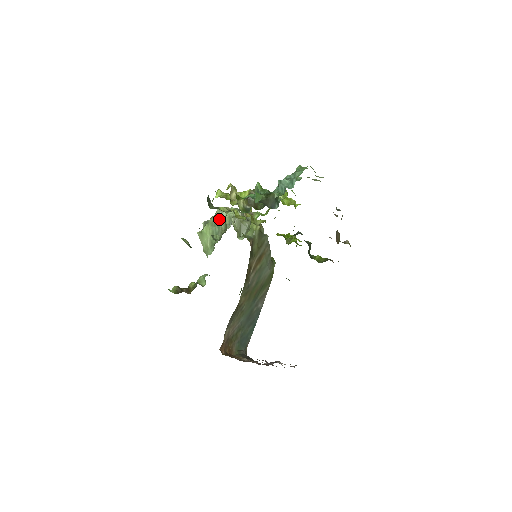
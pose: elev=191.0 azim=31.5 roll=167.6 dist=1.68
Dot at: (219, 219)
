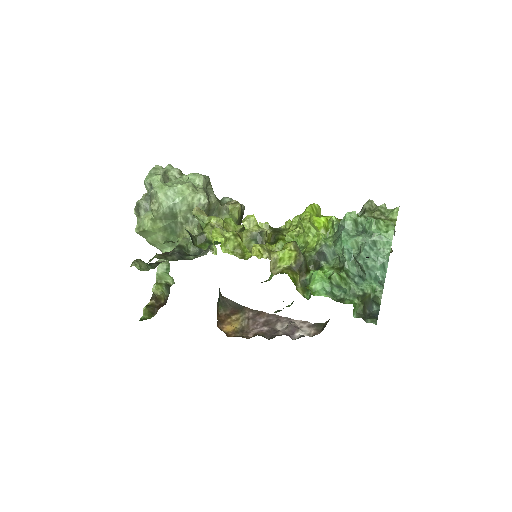
Dot at: (173, 214)
